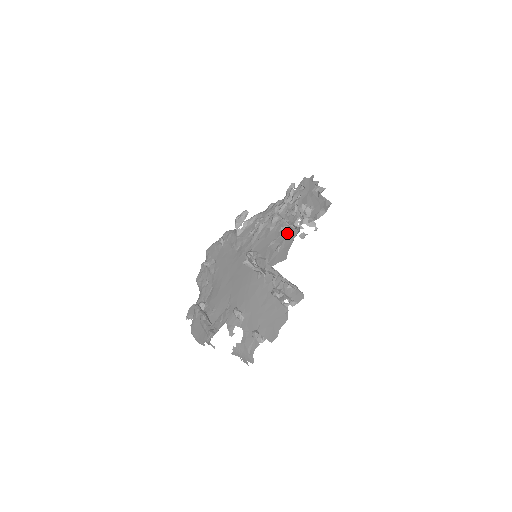
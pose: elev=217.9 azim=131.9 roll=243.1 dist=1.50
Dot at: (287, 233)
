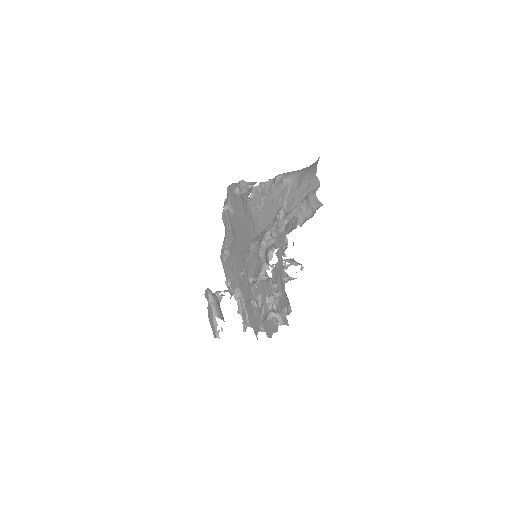
Dot at: occluded
